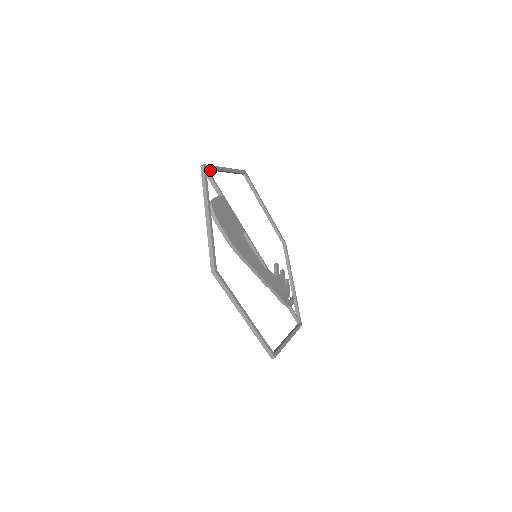
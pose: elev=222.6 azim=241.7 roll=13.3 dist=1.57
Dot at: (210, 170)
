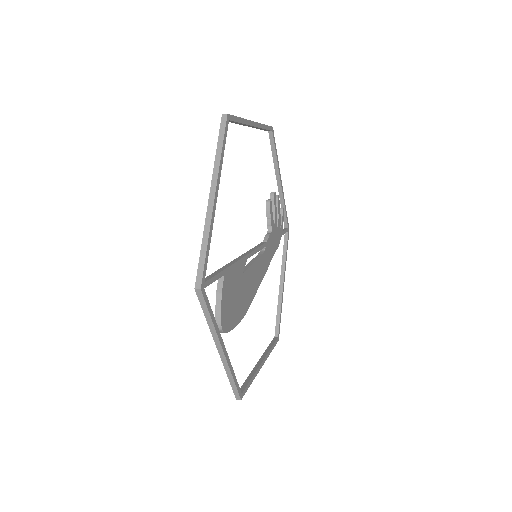
Dot at: (201, 257)
